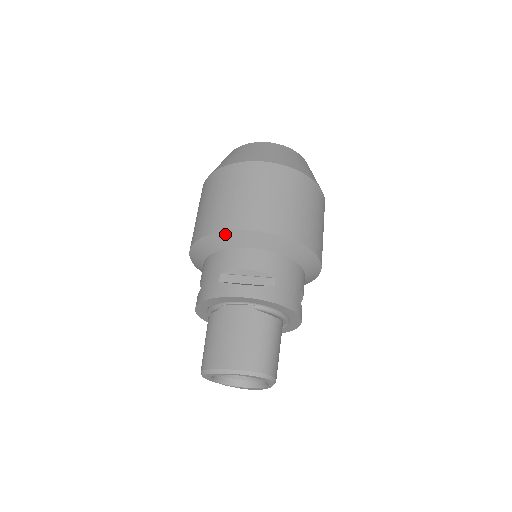
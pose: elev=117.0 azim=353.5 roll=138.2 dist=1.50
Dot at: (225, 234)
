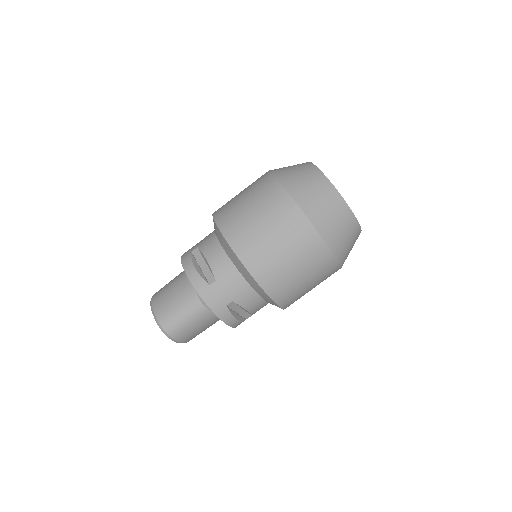
Dot at: (215, 223)
